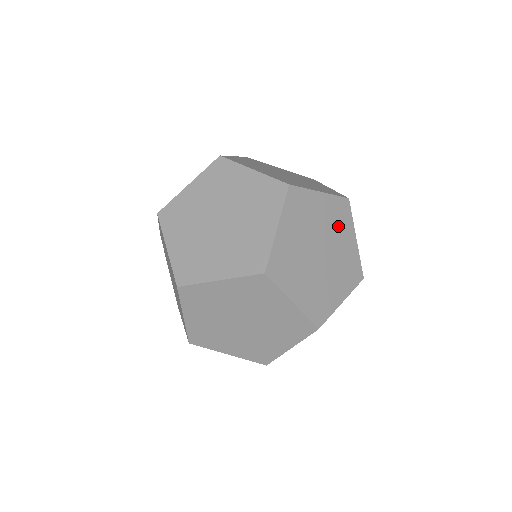
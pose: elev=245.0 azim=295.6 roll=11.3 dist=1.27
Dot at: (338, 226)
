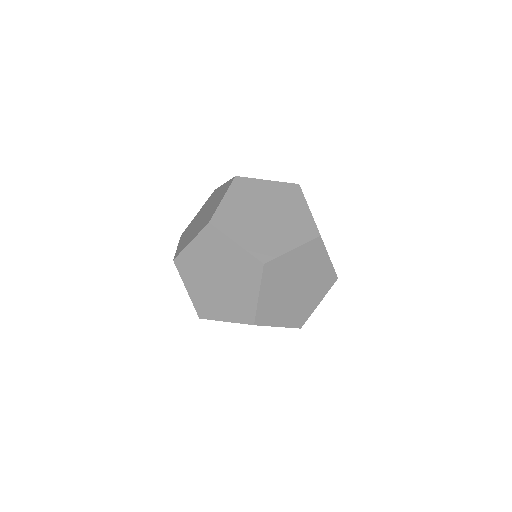
Dot at: occluded
